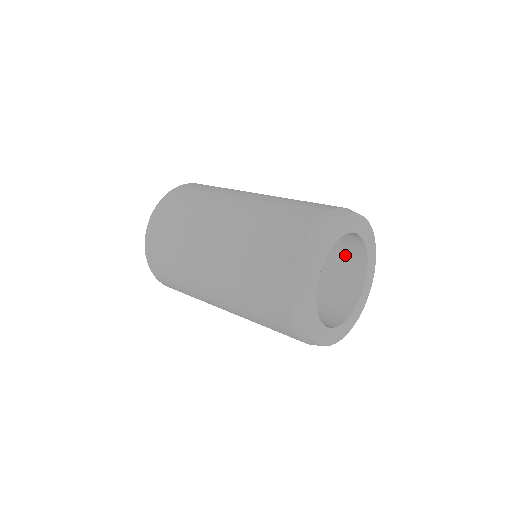
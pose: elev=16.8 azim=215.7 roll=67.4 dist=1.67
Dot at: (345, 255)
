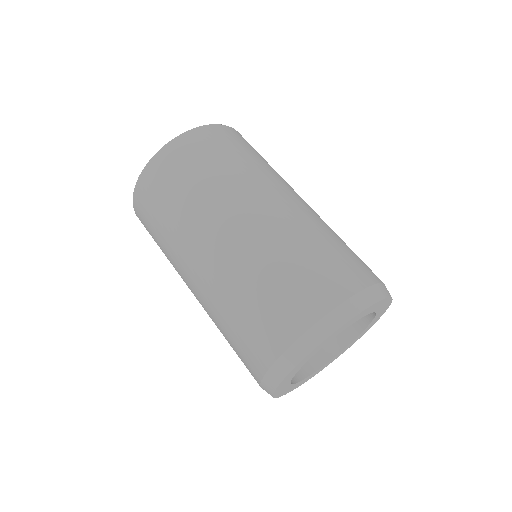
Dot at: occluded
